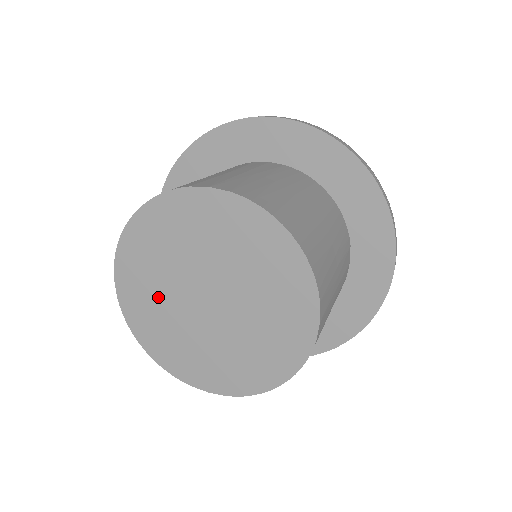
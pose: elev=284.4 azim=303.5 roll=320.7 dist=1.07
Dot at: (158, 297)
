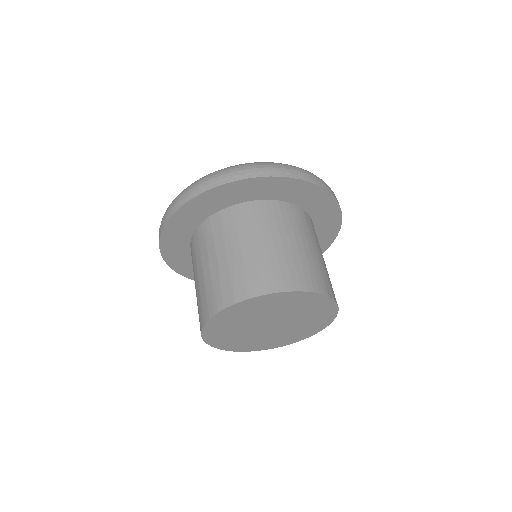
Dot at: (243, 338)
